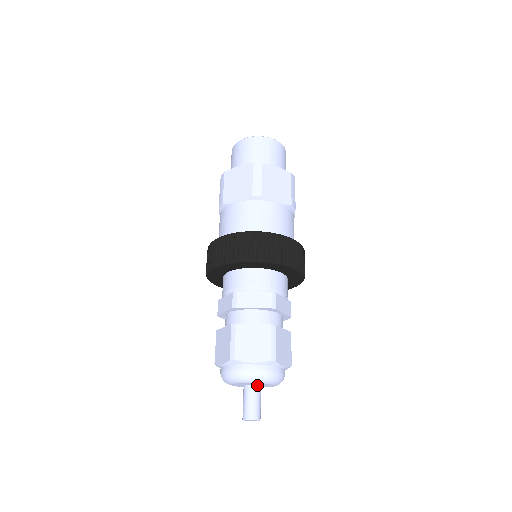
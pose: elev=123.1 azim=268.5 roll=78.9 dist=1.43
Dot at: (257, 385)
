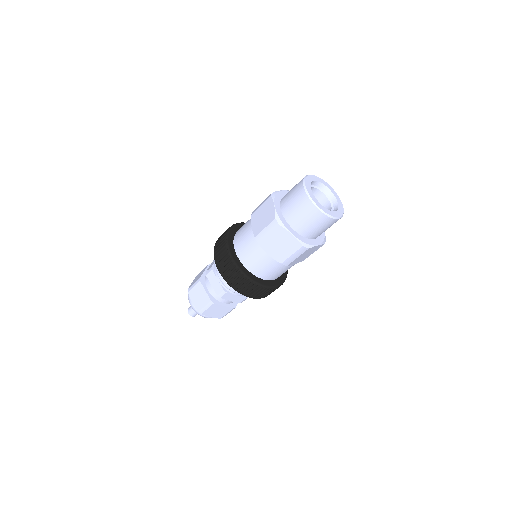
Dot at: occluded
